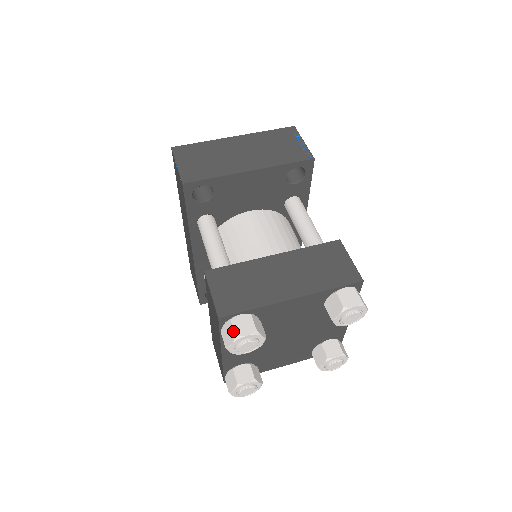
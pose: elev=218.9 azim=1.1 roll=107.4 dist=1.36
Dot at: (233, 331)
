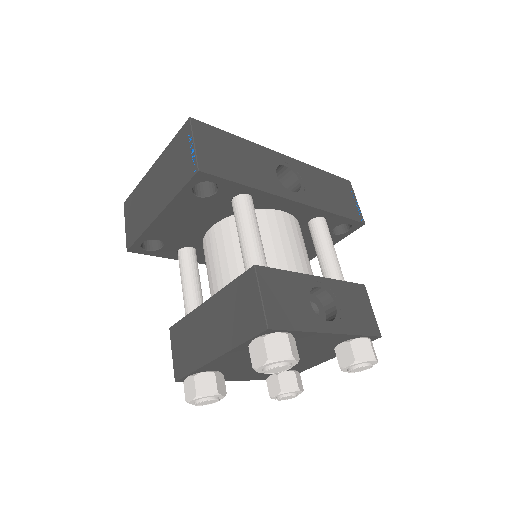
Dot at: (185, 395)
